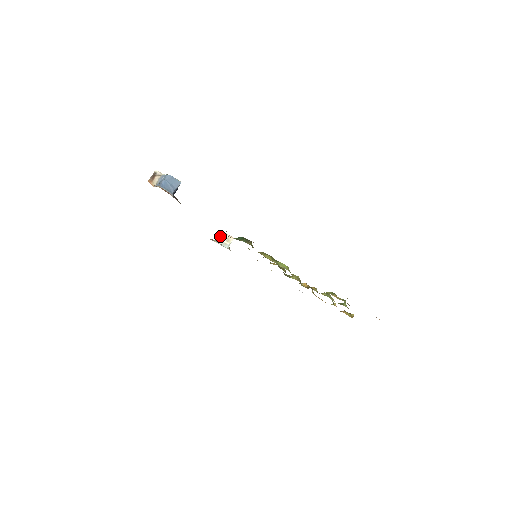
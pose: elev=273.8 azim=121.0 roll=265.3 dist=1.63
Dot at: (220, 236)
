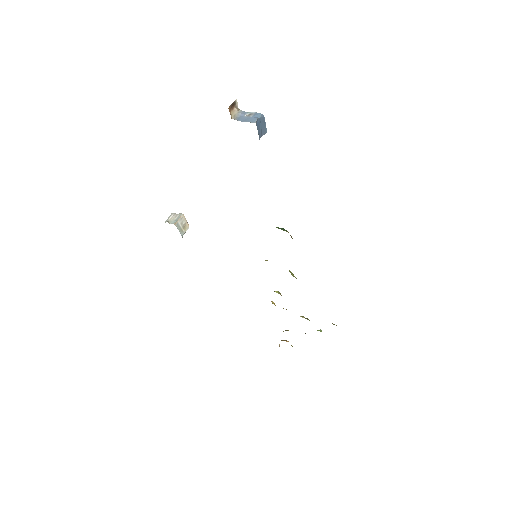
Dot at: (179, 218)
